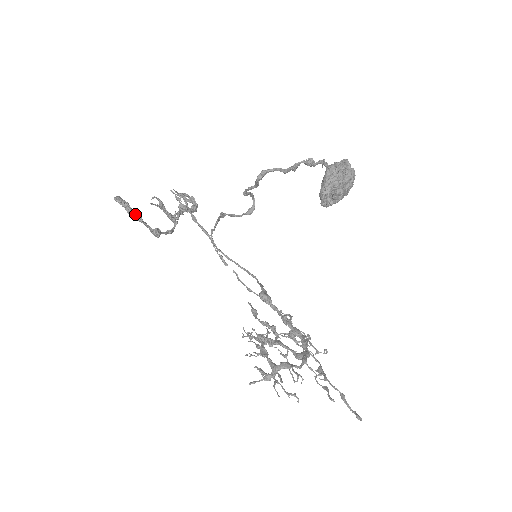
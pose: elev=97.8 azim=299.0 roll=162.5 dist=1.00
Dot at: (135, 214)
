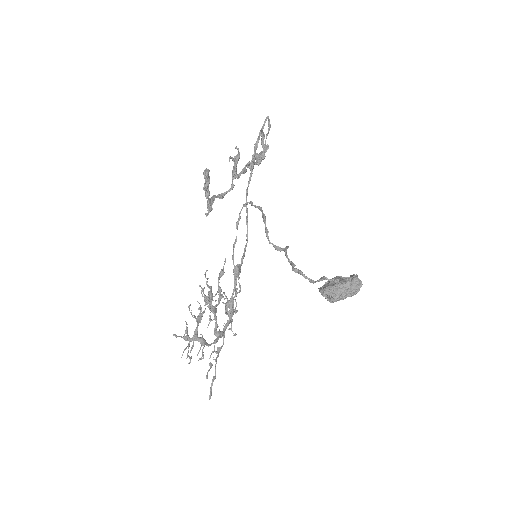
Dot at: (207, 191)
